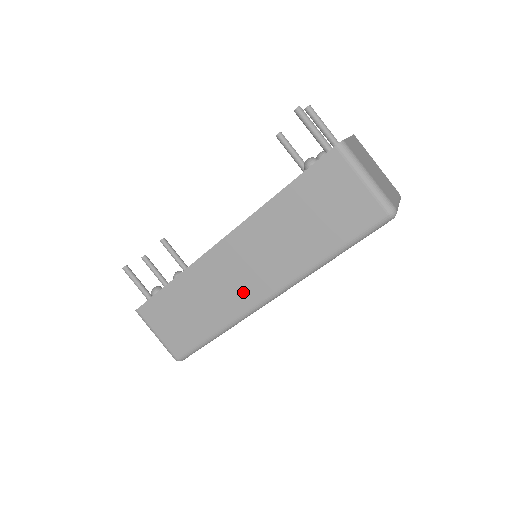
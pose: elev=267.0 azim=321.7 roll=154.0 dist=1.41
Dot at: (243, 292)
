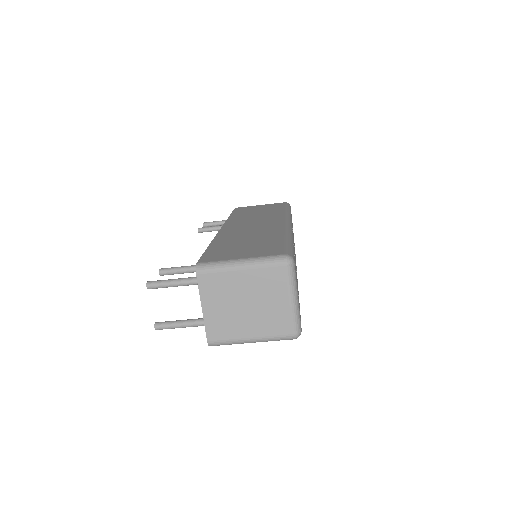
Dot at: occluded
